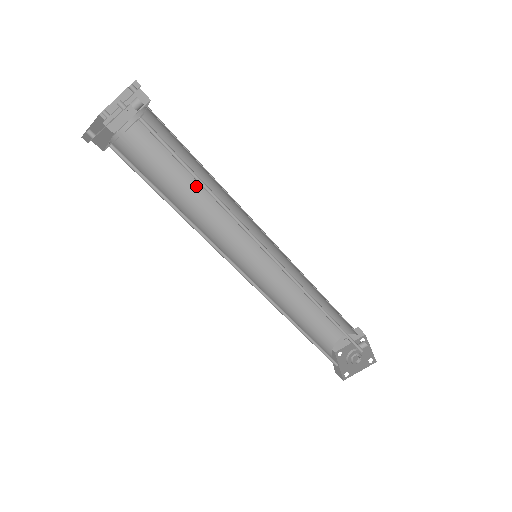
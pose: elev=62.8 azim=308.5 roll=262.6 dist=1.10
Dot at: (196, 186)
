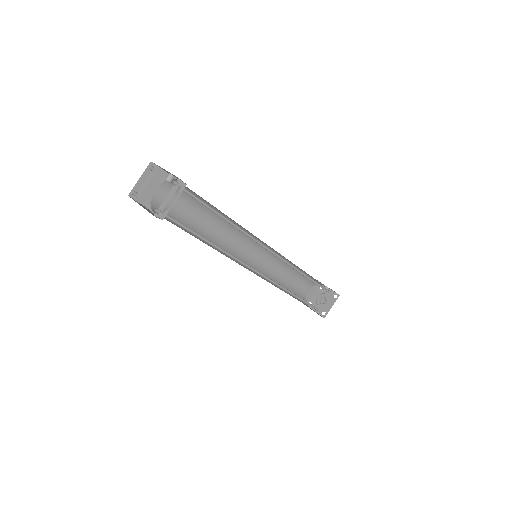
Dot at: (204, 223)
